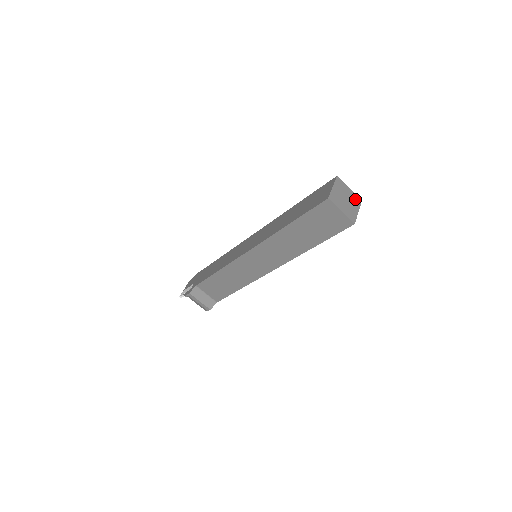
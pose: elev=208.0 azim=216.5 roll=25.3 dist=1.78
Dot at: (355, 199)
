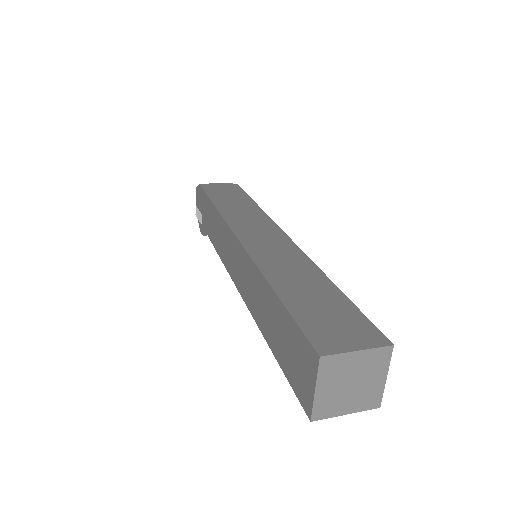
Dot at: (375, 359)
